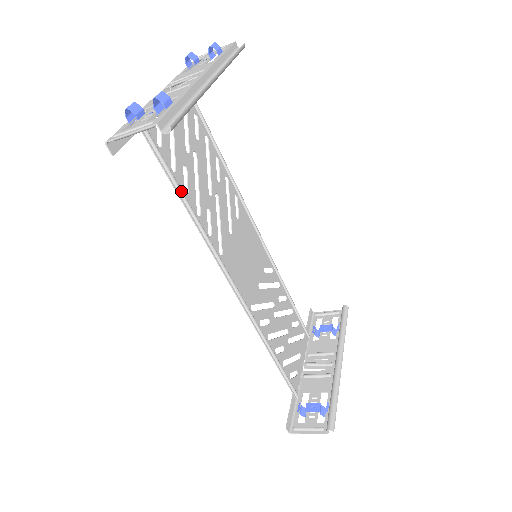
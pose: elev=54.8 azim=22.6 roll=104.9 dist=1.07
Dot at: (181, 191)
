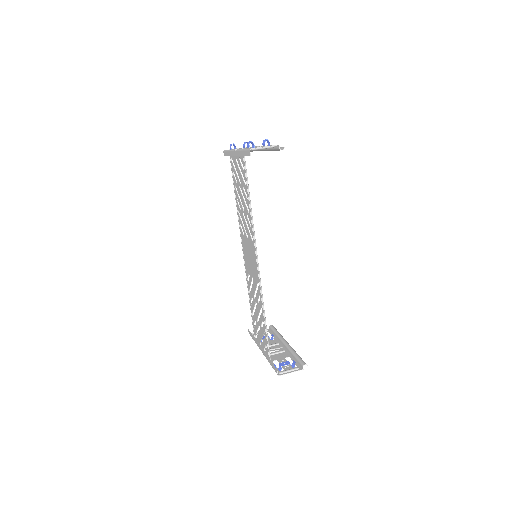
Dot at: occluded
